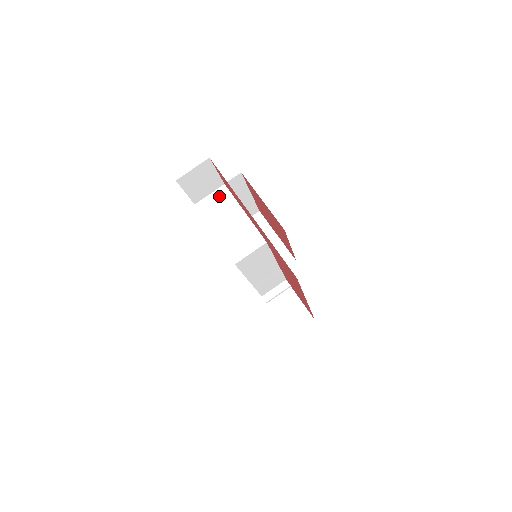
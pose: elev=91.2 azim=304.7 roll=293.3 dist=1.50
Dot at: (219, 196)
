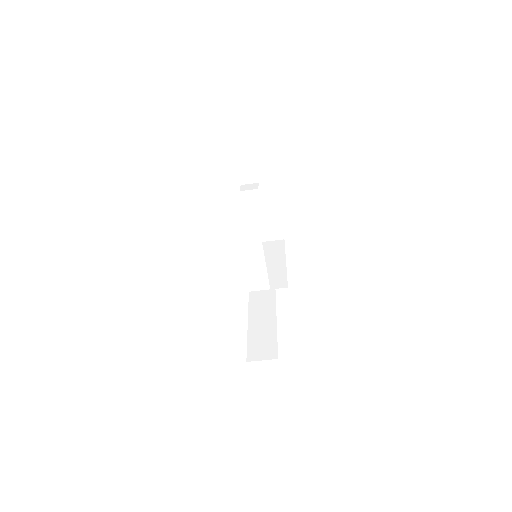
Dot at: (251, 240)
